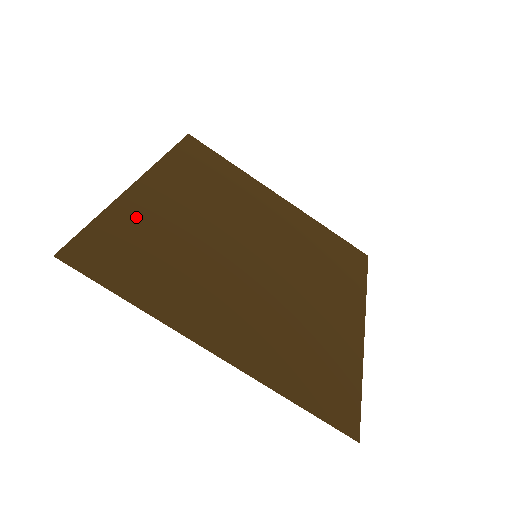
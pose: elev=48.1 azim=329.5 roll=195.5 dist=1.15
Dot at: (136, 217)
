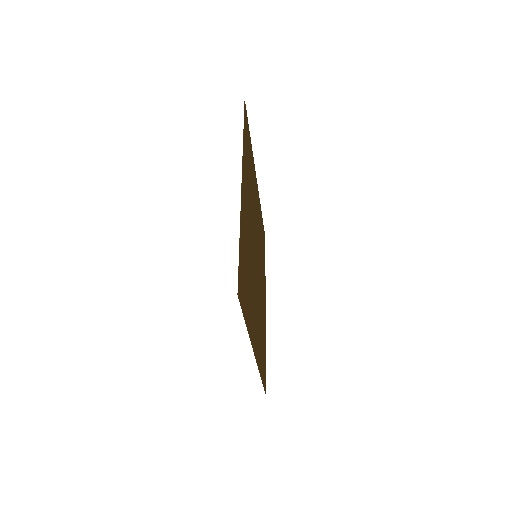
Dot at: (244, 232)
